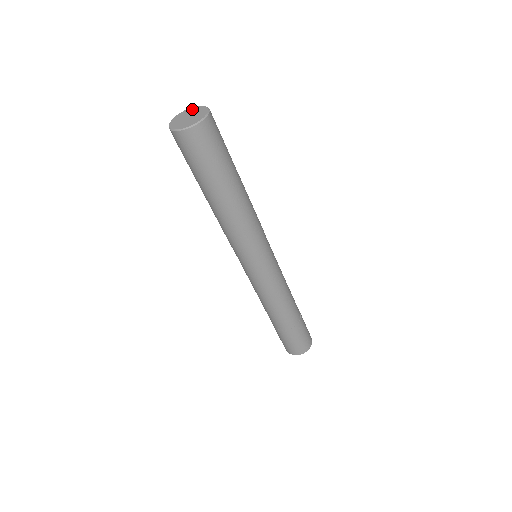
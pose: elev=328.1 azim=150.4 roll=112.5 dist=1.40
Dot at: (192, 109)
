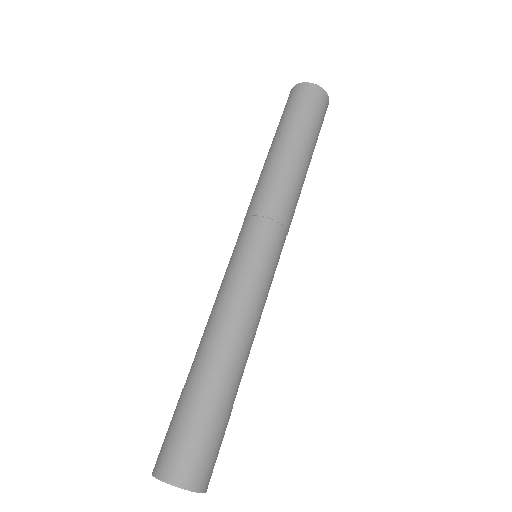
Dot at: occluded
